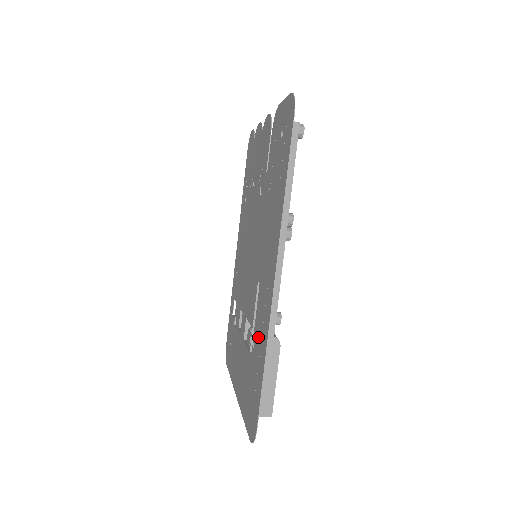
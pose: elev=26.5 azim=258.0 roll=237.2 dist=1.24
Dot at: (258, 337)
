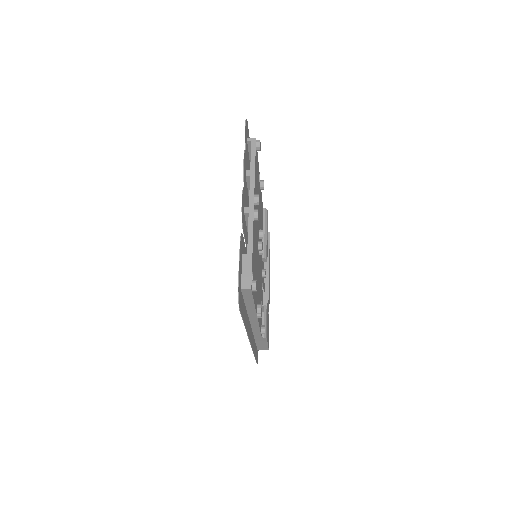
Dot at: occluded
